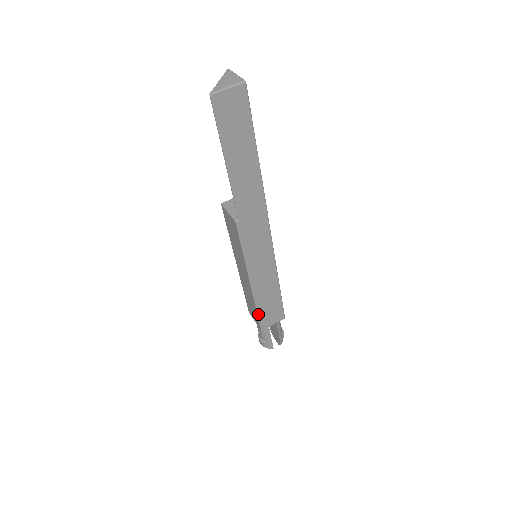
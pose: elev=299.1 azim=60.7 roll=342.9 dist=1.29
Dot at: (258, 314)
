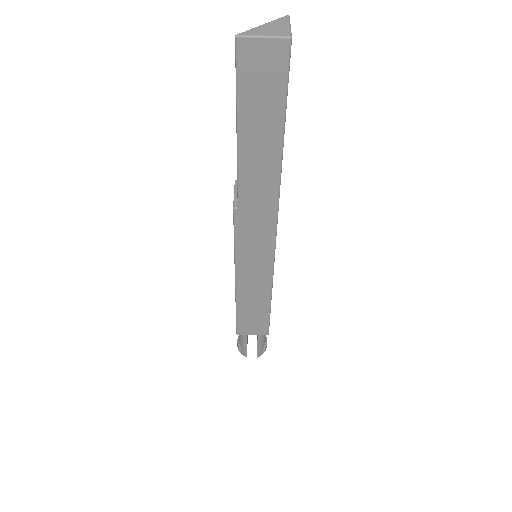
Dot at: (237, 317)
